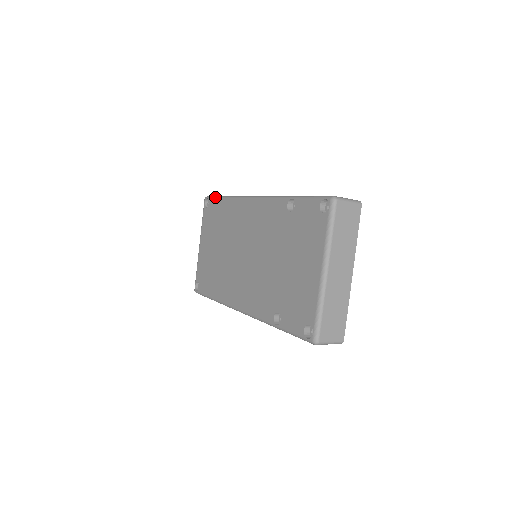
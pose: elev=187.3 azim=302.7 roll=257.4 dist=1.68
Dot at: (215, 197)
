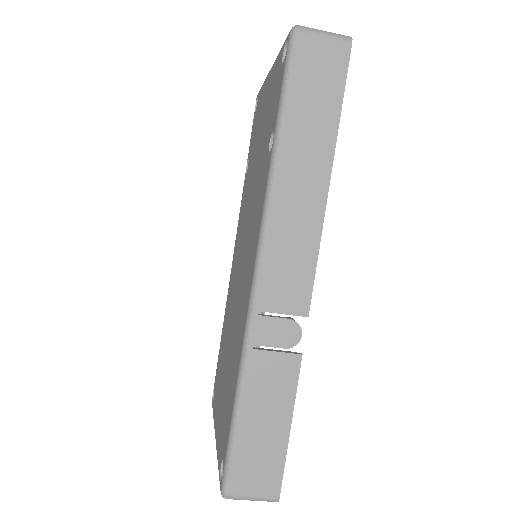
Dot at: occluded
